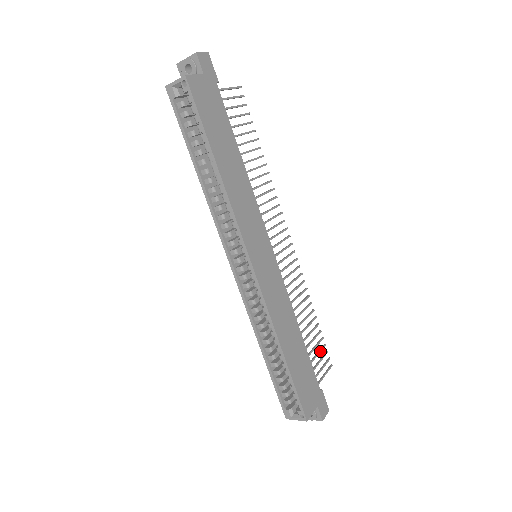
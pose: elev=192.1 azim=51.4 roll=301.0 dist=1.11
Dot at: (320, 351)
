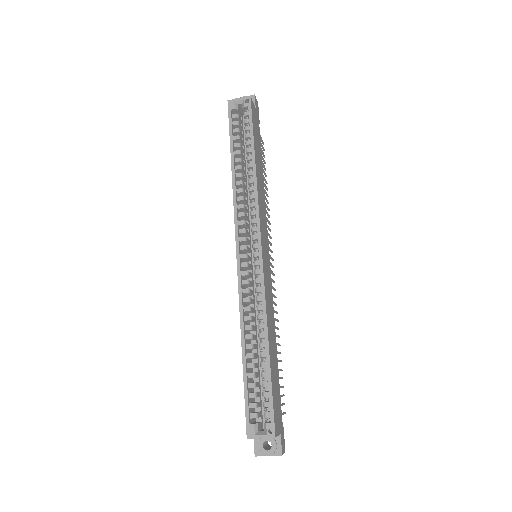
Dot at: (281, 387)
